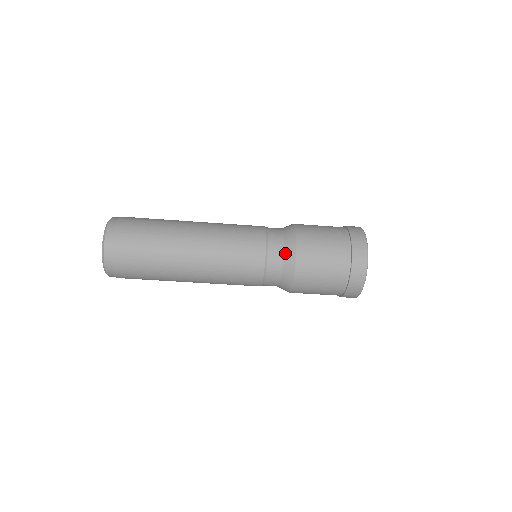
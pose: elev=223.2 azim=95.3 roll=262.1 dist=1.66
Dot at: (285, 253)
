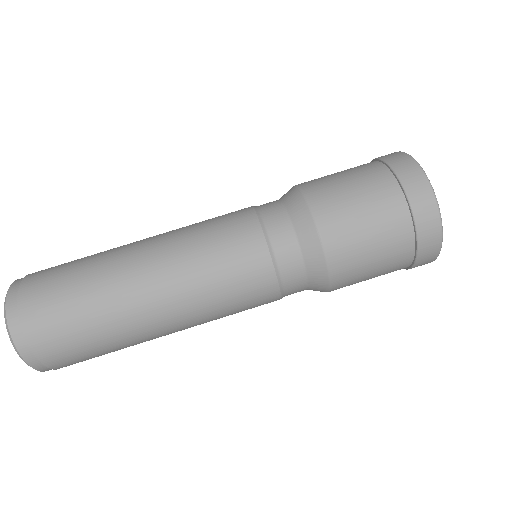
Dot at: (281, 198)
